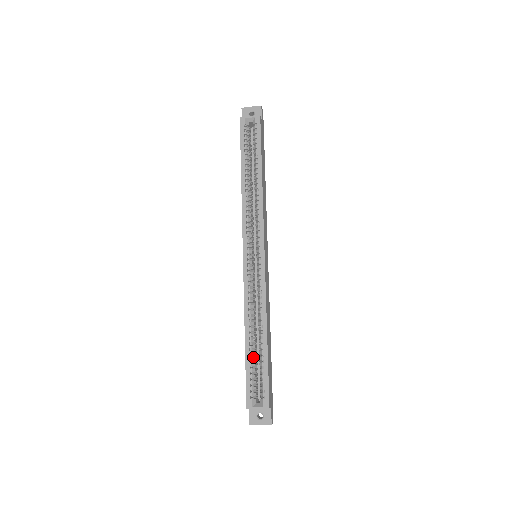
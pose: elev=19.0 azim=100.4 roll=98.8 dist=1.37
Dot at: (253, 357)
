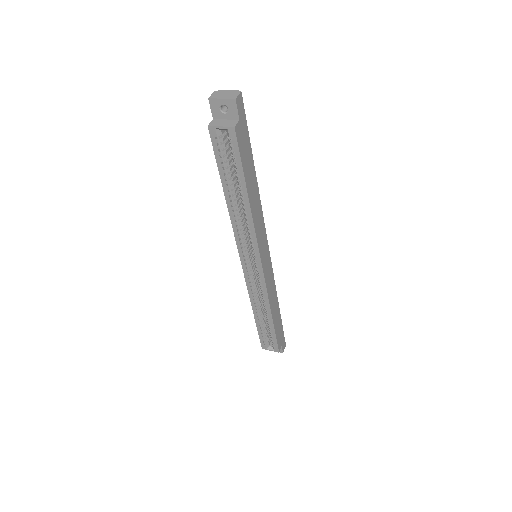
Dot at: (263, 325)
